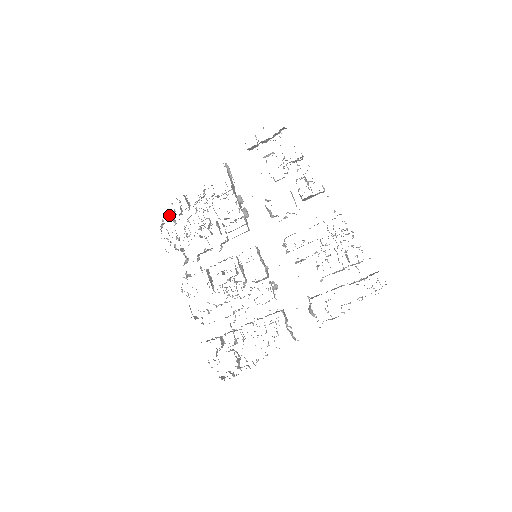
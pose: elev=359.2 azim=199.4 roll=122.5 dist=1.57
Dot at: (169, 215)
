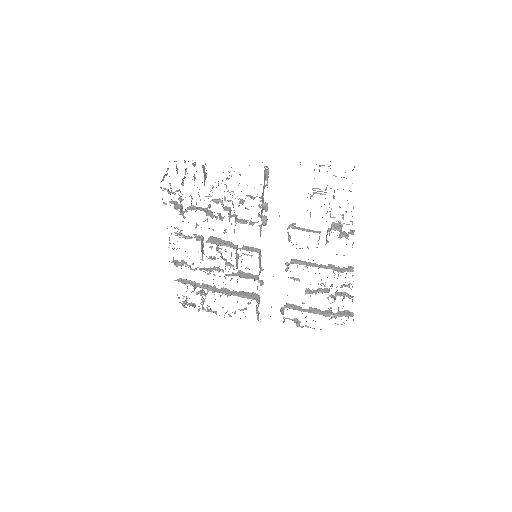
Dot at: (177, 169)
